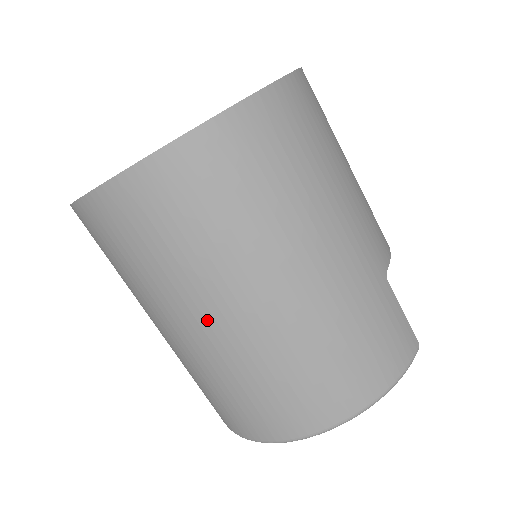
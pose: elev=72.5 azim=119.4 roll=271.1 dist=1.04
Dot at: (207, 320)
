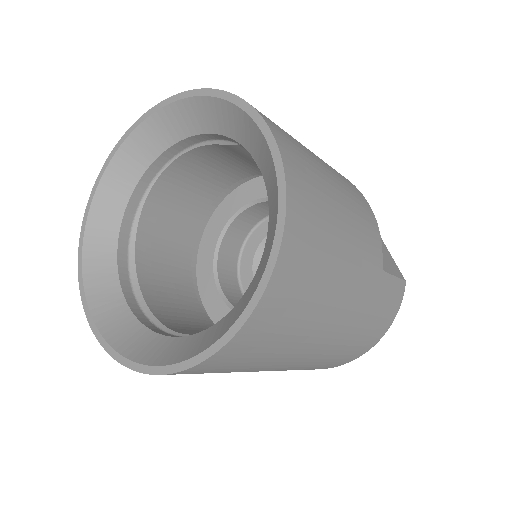
Dot at: occluded
